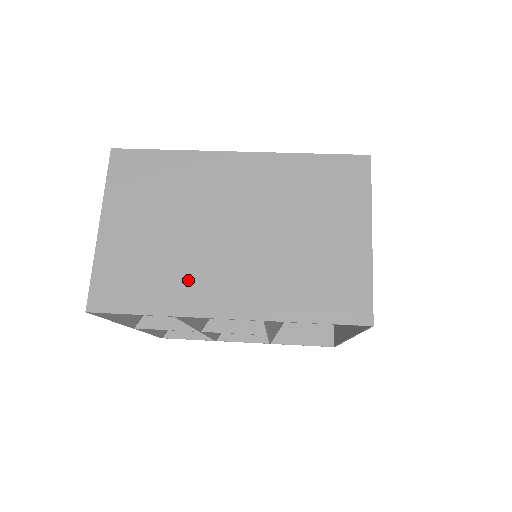
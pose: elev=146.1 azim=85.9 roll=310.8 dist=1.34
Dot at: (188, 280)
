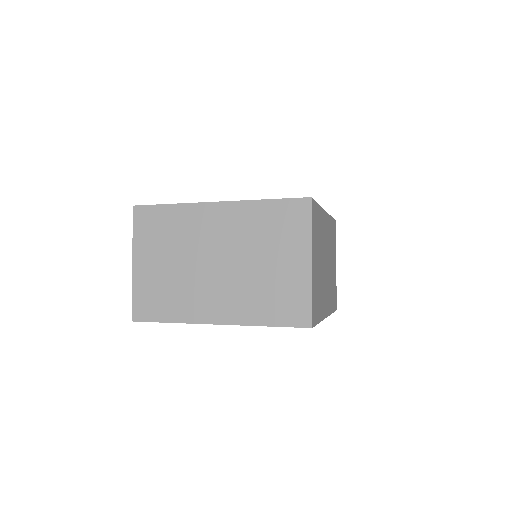
Dot at: (190, 299)
